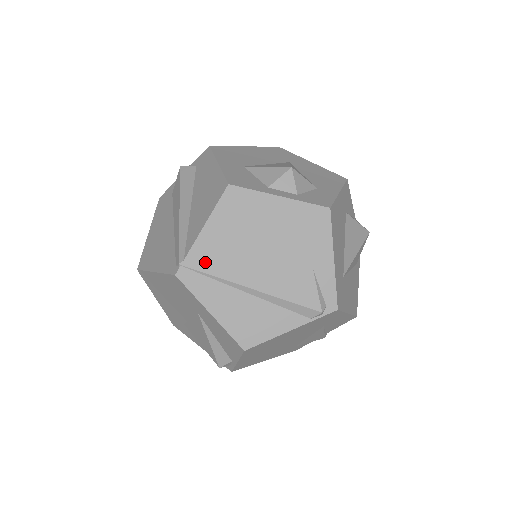
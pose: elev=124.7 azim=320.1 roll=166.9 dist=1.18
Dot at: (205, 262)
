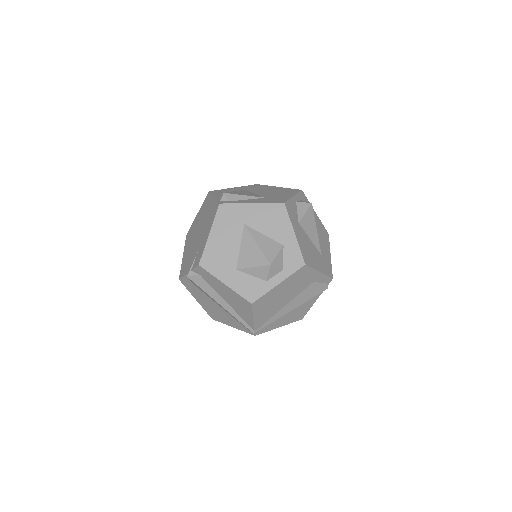
Dot at: (264, 323)
